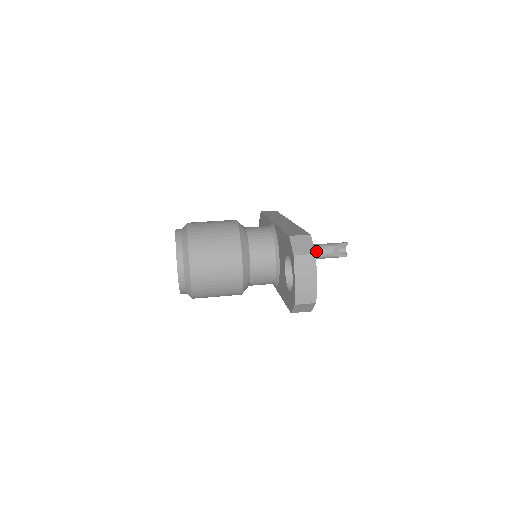
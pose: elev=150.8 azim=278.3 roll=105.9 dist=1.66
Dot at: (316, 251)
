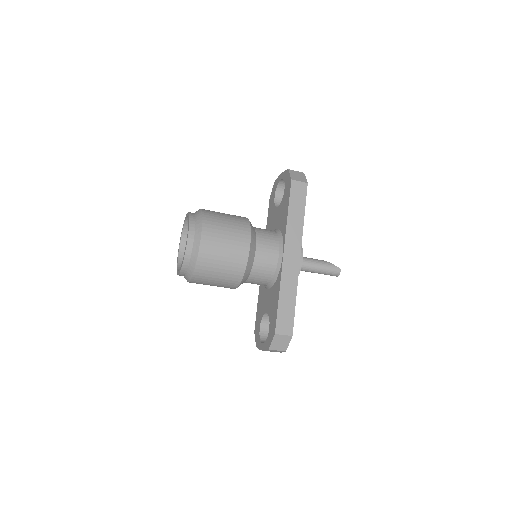
Dot at: occluded
